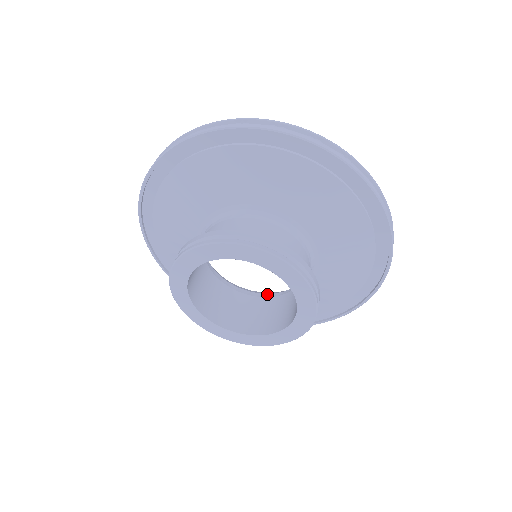
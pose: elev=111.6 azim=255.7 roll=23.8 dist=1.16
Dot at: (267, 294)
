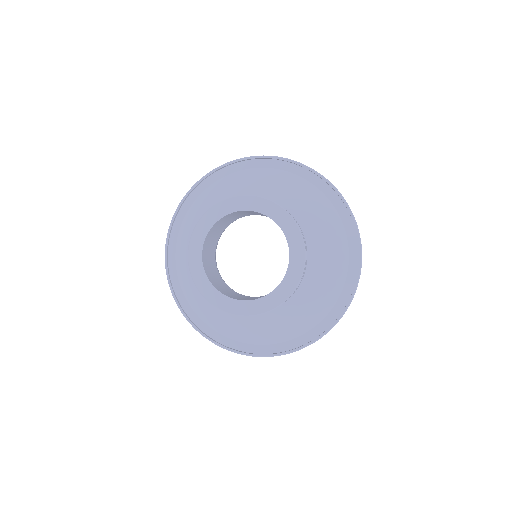
Dot at: occluded
